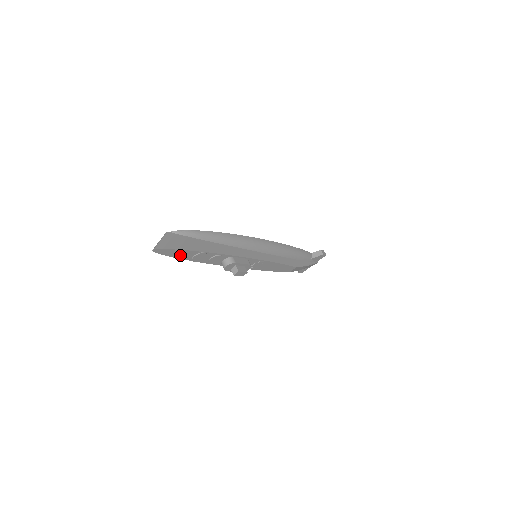
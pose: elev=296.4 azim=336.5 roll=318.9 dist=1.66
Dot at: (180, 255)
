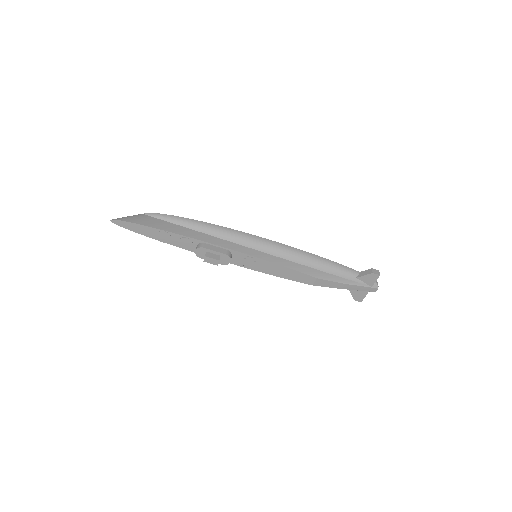
Dot at: (142, 231)
